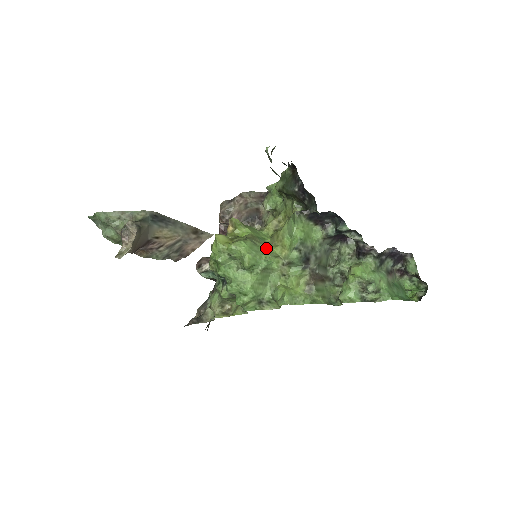
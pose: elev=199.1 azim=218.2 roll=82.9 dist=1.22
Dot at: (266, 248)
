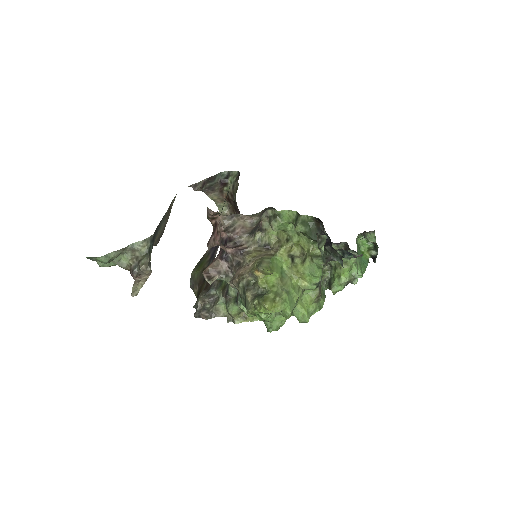
Dot at: (293, 288)
